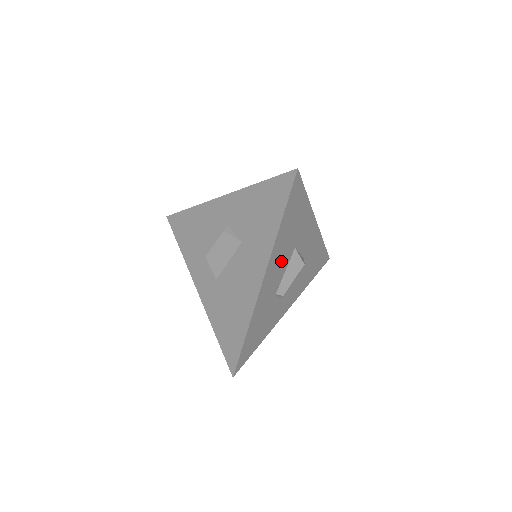
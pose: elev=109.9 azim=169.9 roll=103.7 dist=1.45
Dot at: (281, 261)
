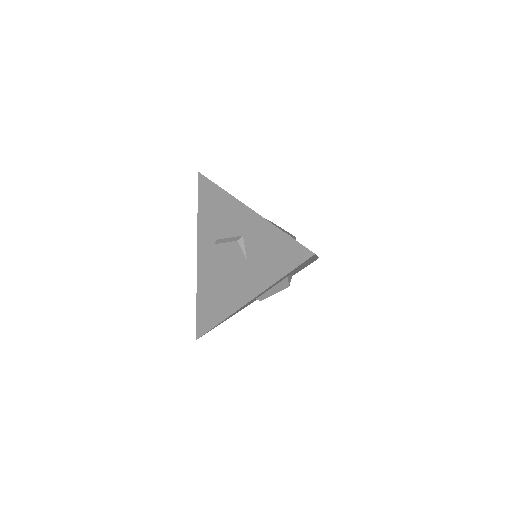
Dot at: occluded
